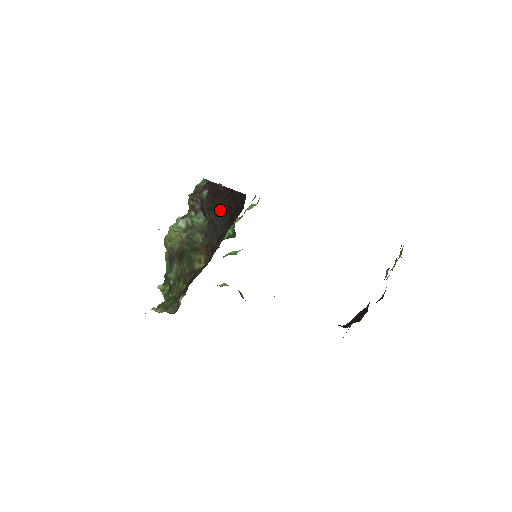
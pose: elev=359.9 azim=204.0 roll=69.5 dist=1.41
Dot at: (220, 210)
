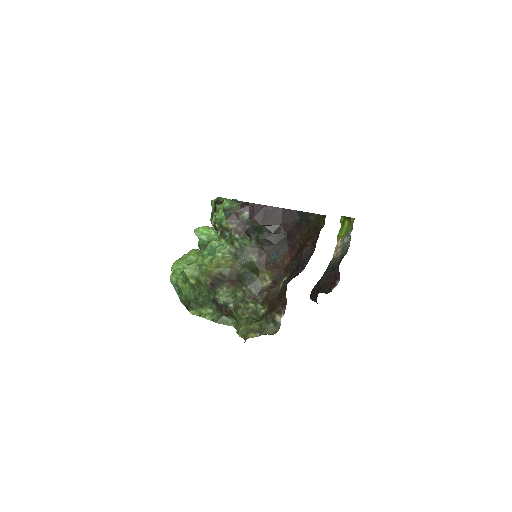
Dot at: (274, 229)
